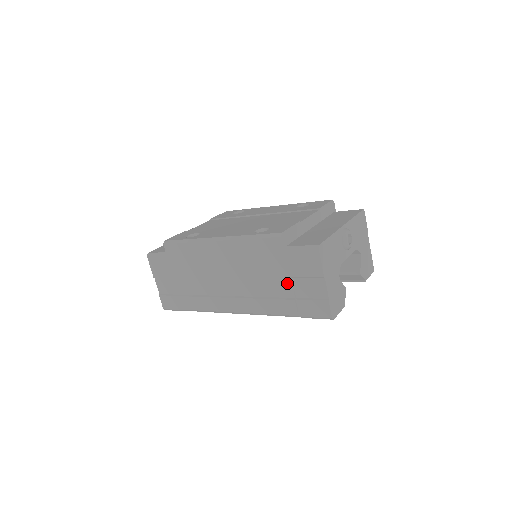
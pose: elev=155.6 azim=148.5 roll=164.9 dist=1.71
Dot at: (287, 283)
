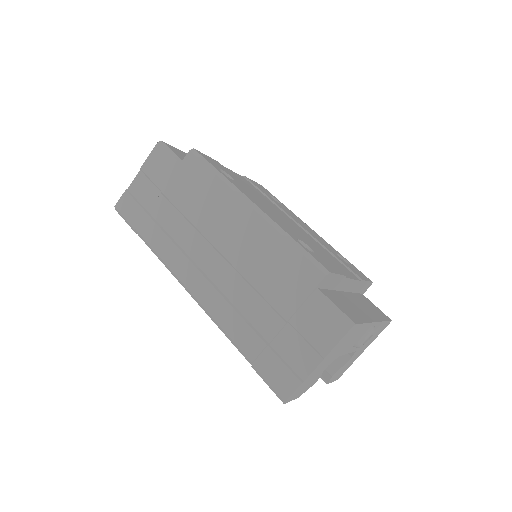
Dot at: (278, 322)
